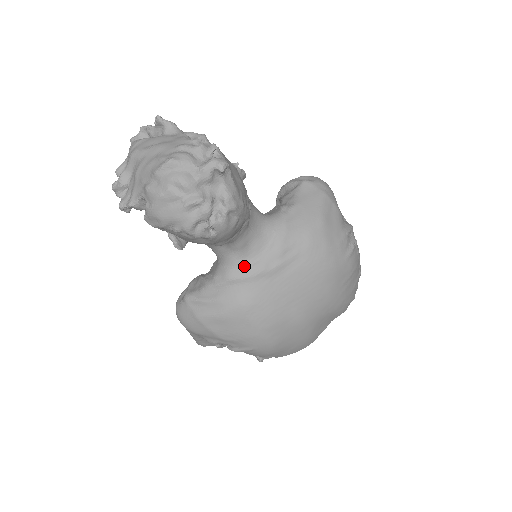
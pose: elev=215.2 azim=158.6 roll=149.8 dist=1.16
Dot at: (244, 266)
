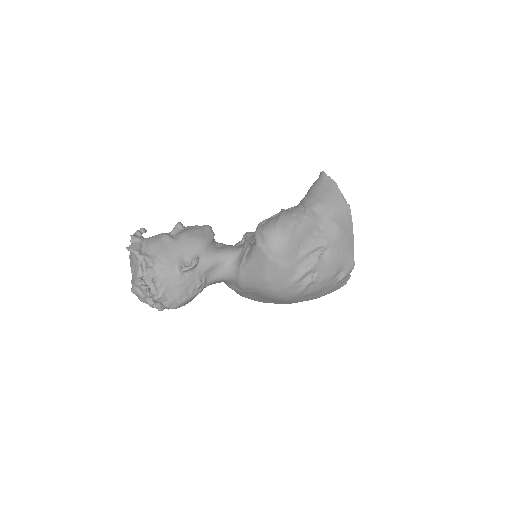
Dot at: (228, 285)
